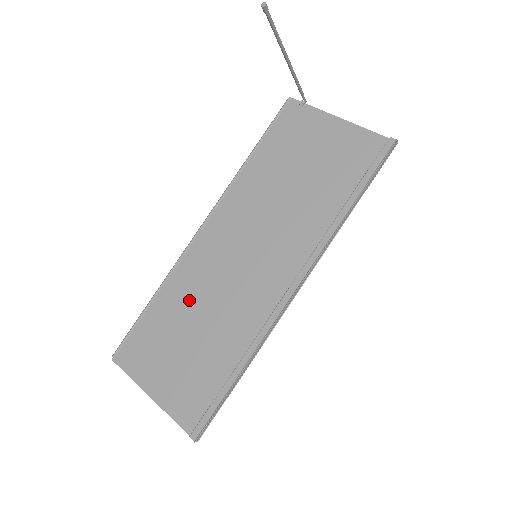
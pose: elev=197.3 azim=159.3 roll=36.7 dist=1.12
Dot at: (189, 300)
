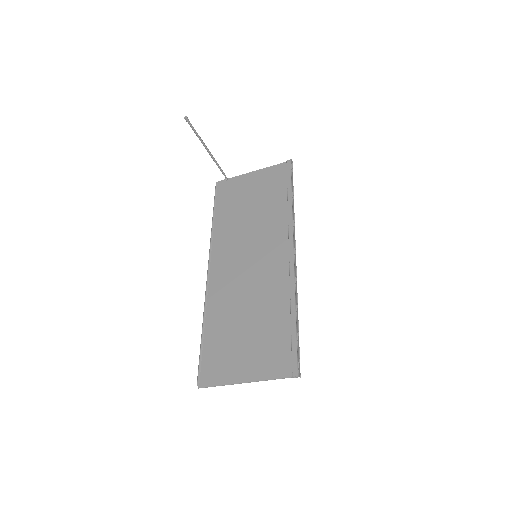
Dot at: (230, 310)
